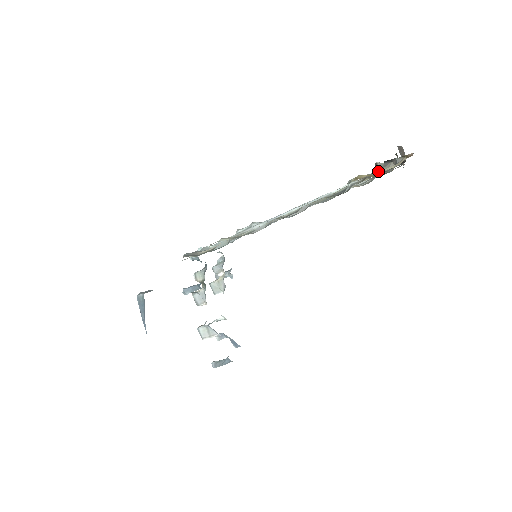
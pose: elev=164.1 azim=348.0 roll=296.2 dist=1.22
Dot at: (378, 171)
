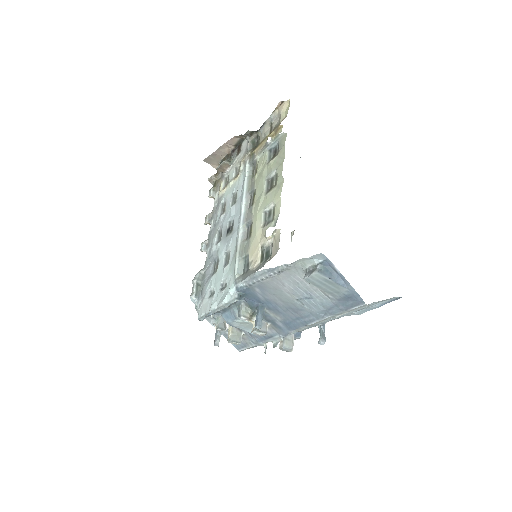
Dot at: (265, 134)
